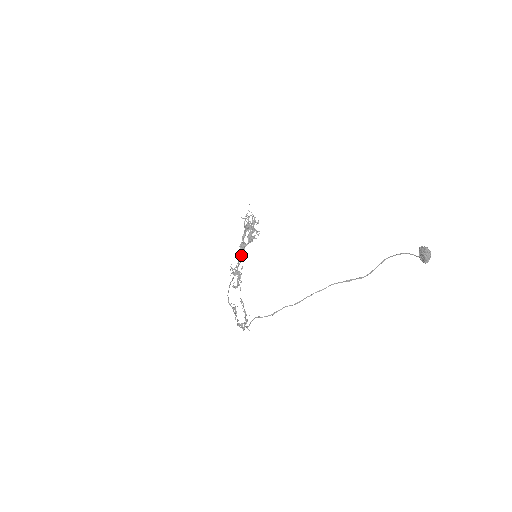
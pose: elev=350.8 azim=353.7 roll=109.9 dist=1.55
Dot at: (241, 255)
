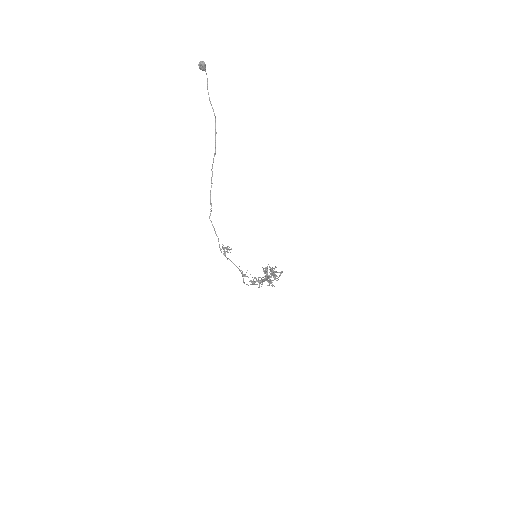
Dot at: occluded
